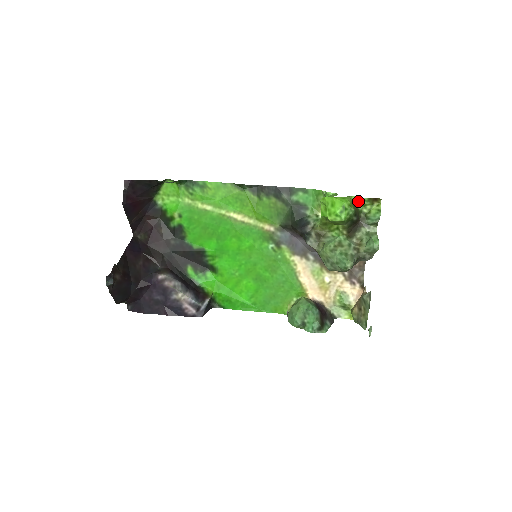
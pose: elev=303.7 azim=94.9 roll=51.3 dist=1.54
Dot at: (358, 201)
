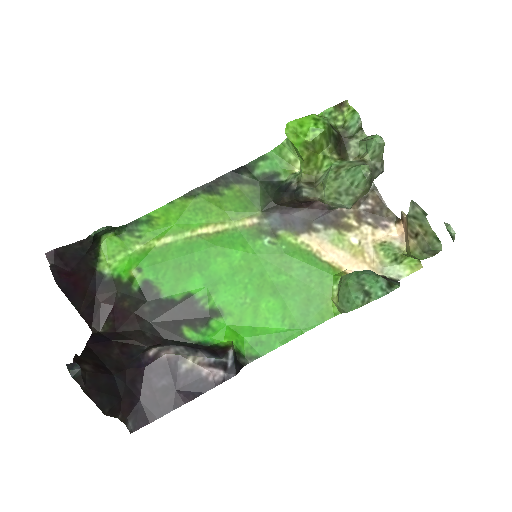
Dot at: (325, 117)
